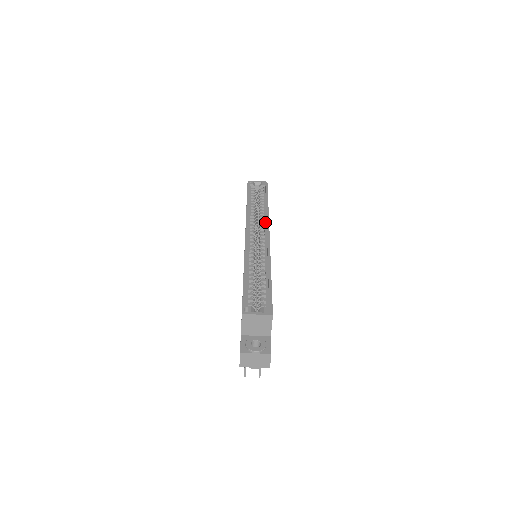
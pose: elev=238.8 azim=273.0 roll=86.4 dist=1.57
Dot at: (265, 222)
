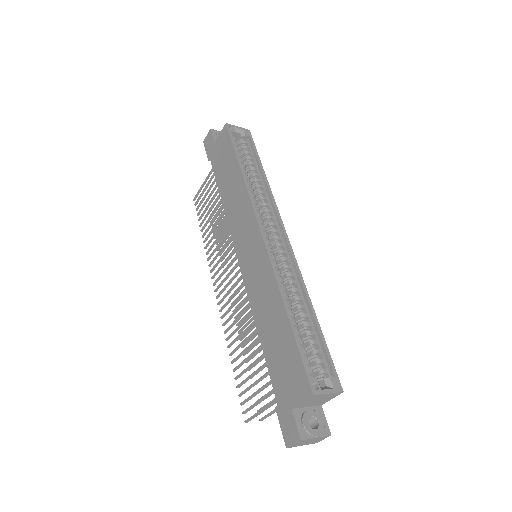
Dot at: (272, 211)
